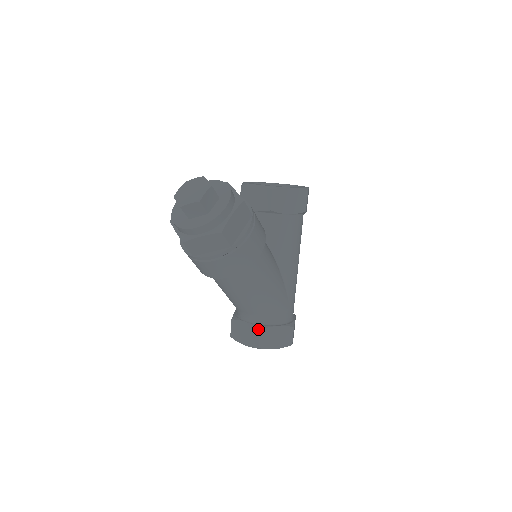
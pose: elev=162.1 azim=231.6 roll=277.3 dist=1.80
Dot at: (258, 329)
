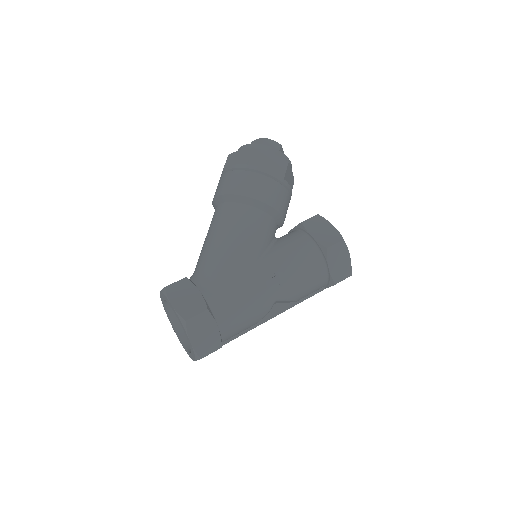
Dot at: (186, 277)
